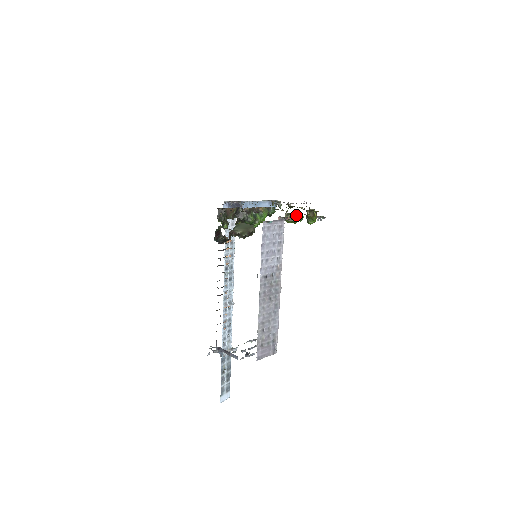
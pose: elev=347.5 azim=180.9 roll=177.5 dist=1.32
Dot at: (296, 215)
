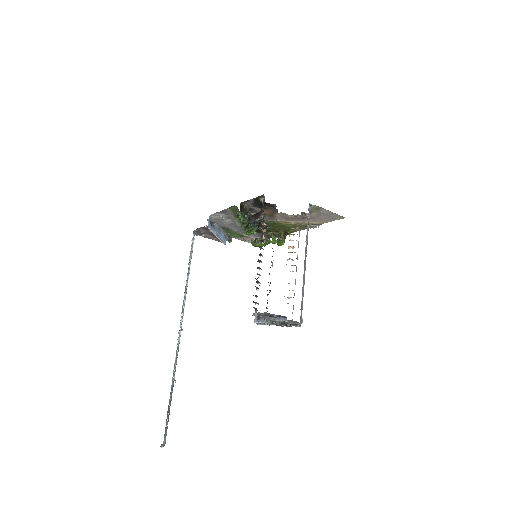
Dot at: occluded
